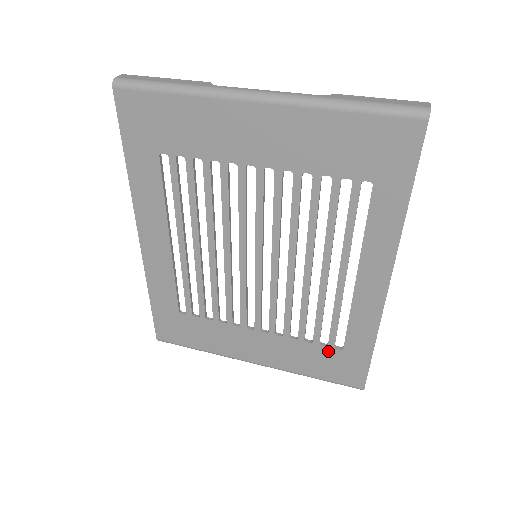
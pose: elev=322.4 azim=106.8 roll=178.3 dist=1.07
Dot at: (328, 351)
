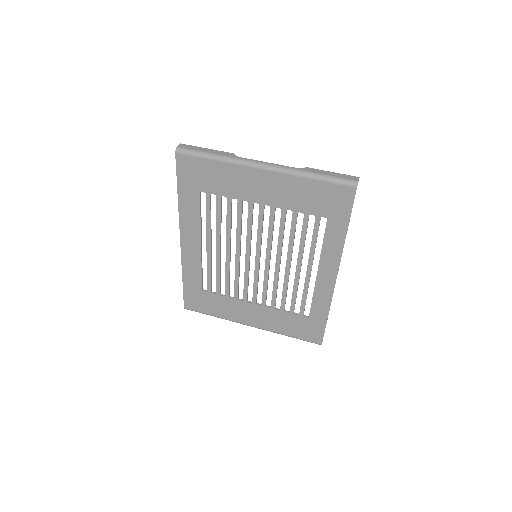
Dot at: (299, 318)
